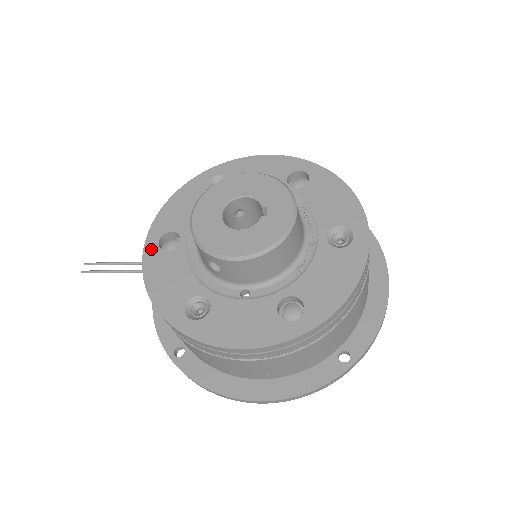
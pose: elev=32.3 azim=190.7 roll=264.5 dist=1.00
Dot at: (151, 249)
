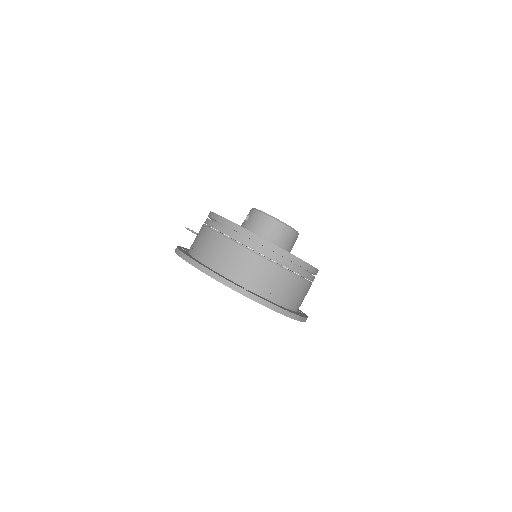
Dot at: occluded
